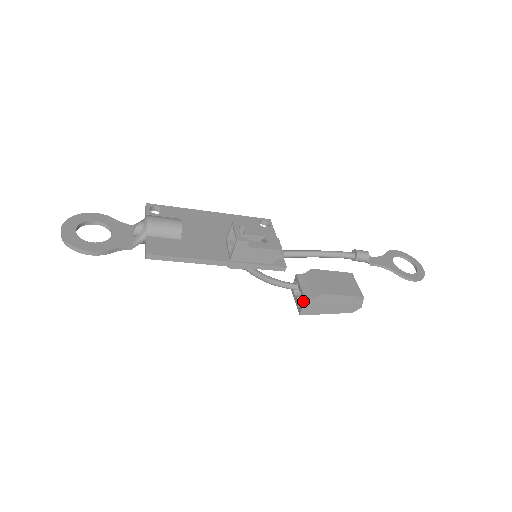
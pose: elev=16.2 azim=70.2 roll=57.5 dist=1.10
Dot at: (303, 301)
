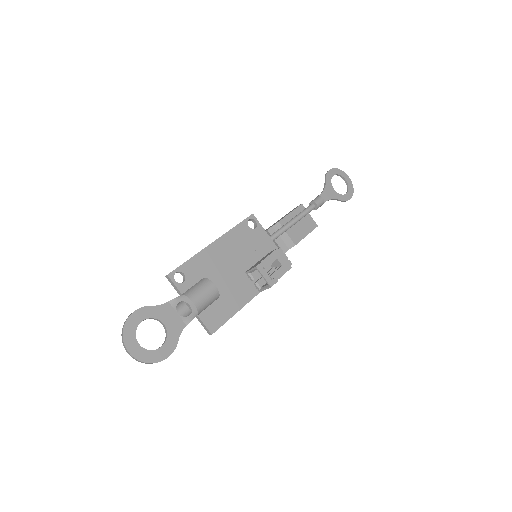
Dot at: occluded
